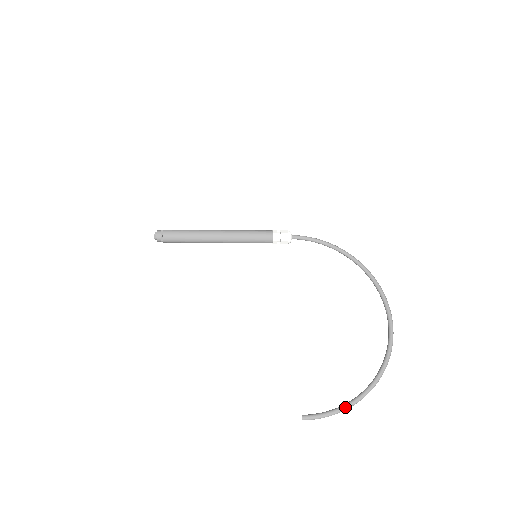
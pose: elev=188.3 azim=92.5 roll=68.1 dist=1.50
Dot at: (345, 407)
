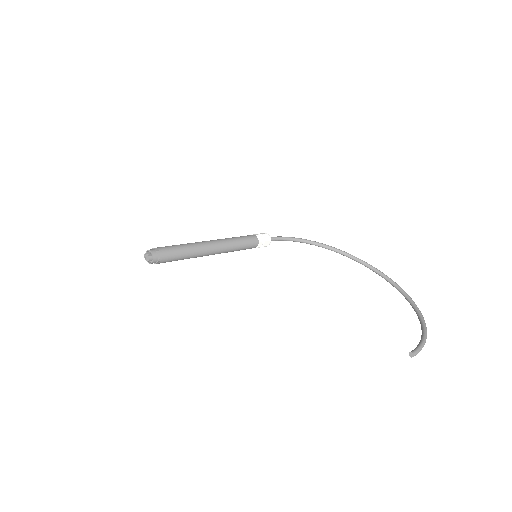
Dot at: (425, 335)
